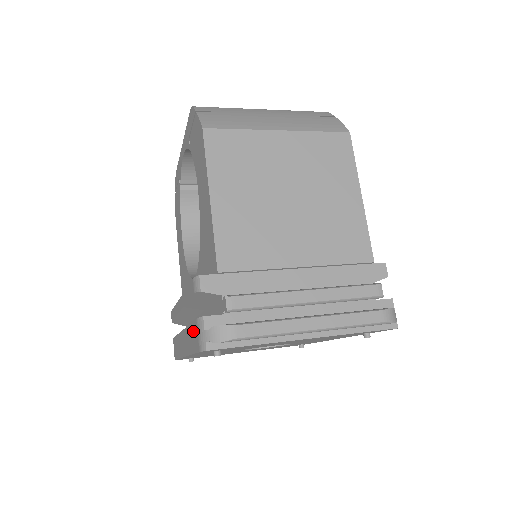
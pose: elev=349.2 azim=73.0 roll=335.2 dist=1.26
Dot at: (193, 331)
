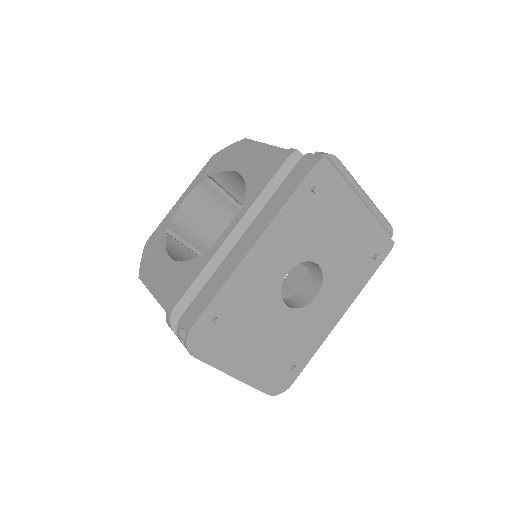
Dot at: (291, 178)
